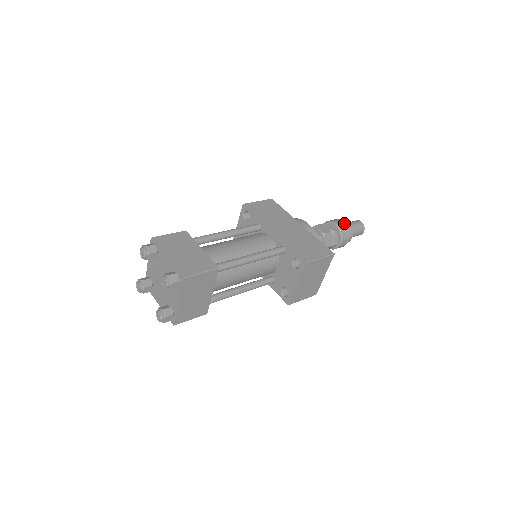
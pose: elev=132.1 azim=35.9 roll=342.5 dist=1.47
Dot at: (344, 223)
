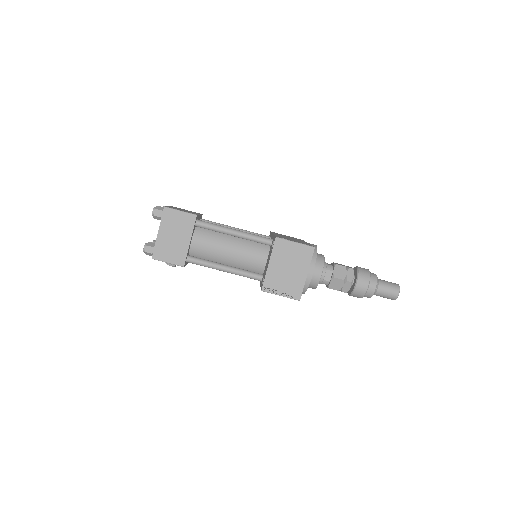
Dot at: (368, 269)
